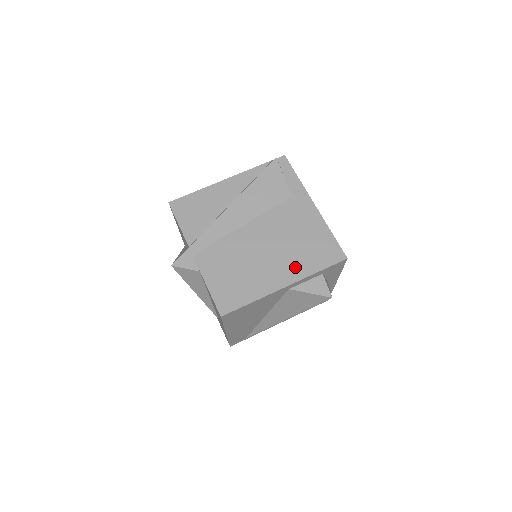
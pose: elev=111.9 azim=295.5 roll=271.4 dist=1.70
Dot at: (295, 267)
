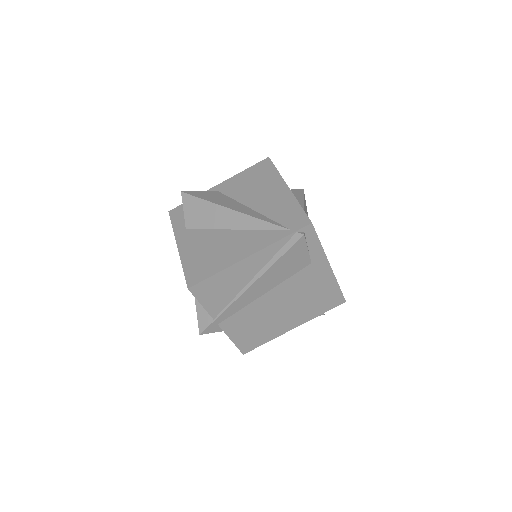
Dot at: (304, 315)
